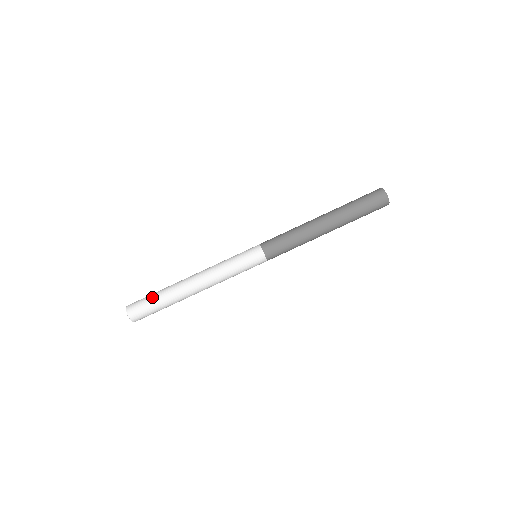
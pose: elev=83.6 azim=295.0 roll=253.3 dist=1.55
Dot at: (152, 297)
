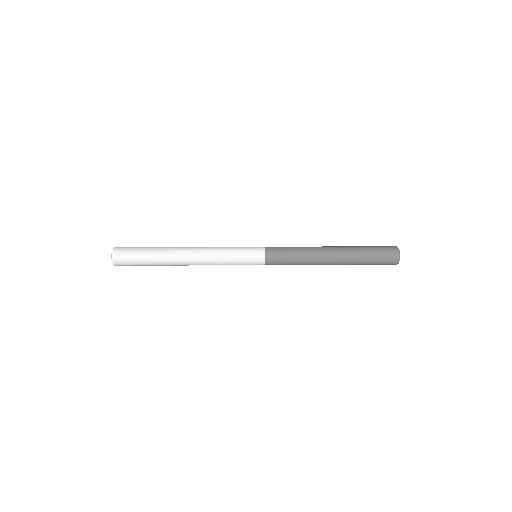
Dot at: (142, 251)
